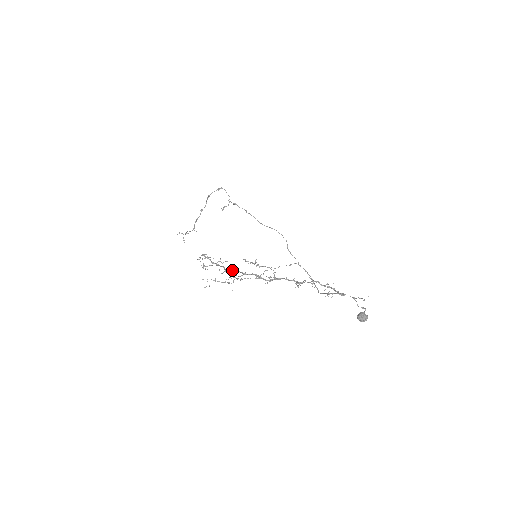
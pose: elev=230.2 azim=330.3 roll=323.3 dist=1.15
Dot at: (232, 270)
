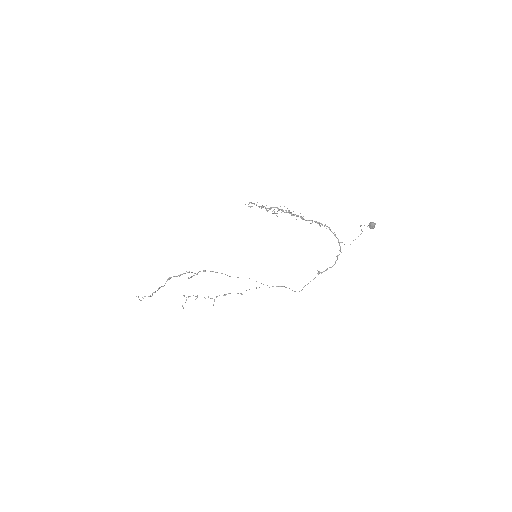
Dot at: (276, 207)
